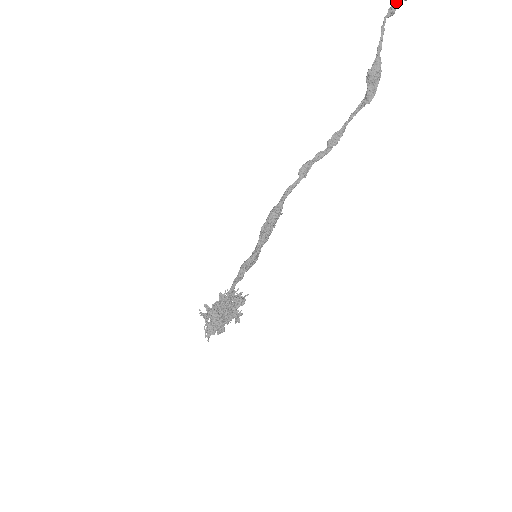
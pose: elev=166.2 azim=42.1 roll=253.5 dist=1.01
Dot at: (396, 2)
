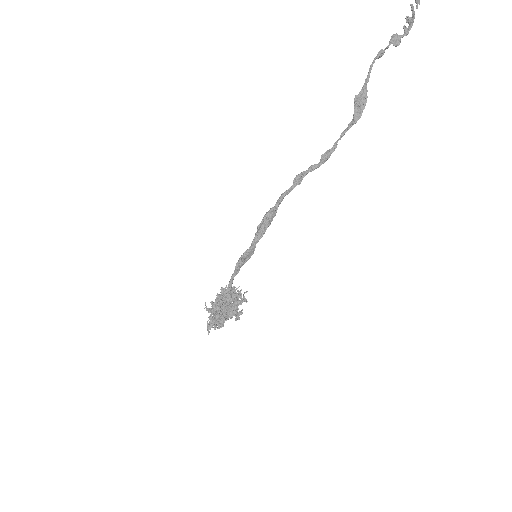
Dot at: (386, 47)
